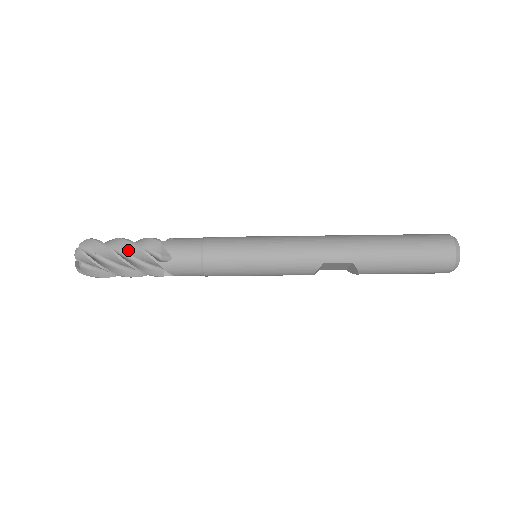
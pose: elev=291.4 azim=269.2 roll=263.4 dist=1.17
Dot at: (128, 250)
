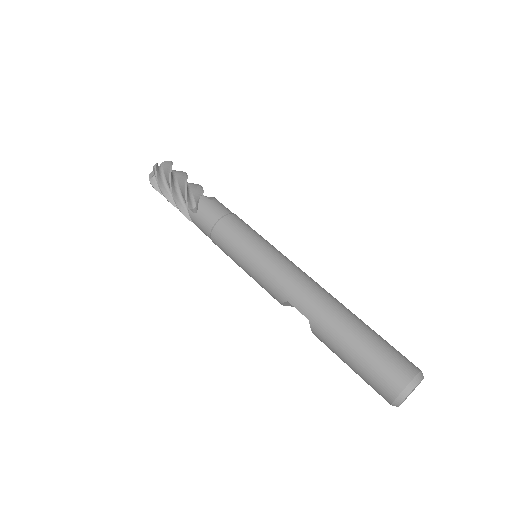
Dot at: (181, 186)
